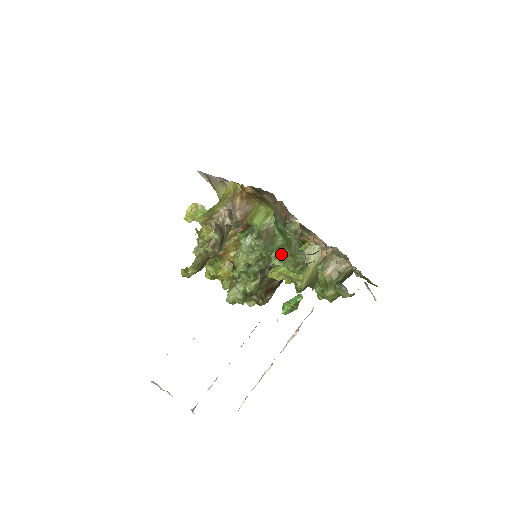
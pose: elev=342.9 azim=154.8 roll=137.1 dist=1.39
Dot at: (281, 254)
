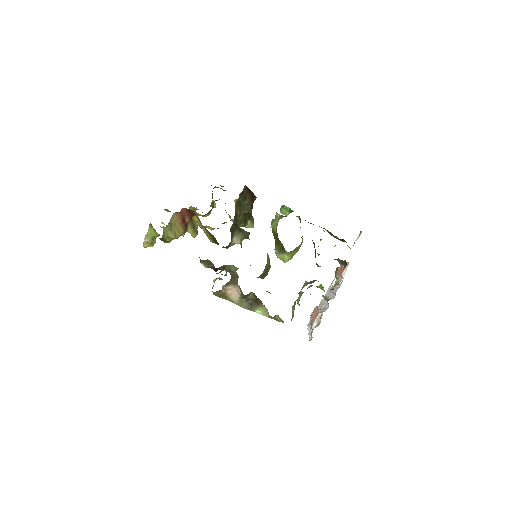
Dot at: occluded
